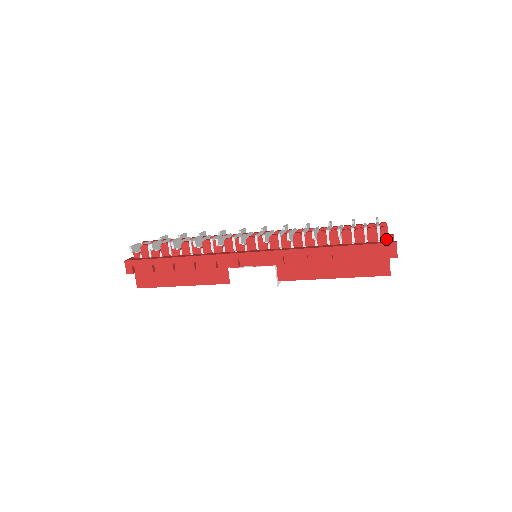
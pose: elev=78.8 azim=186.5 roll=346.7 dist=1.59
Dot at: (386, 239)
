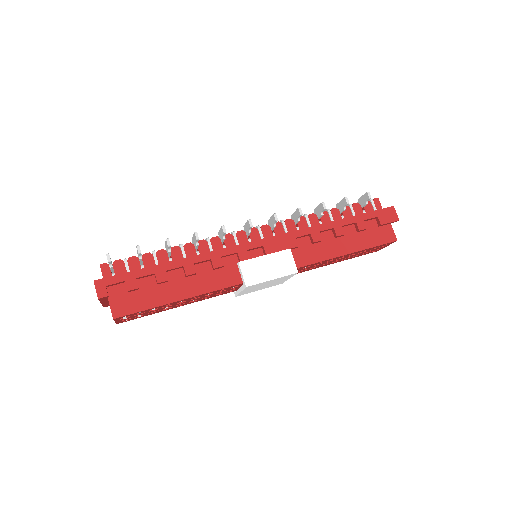
Dot at: occluded
